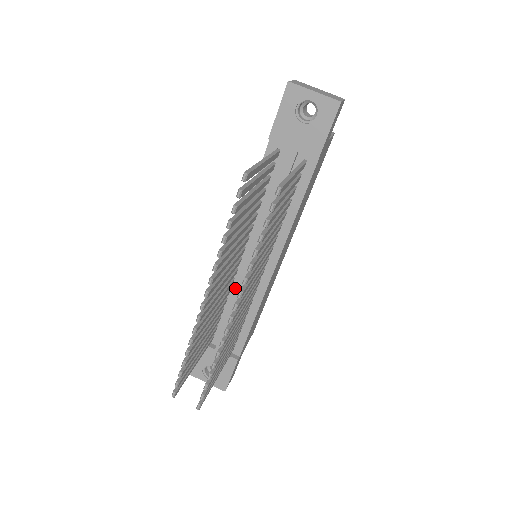
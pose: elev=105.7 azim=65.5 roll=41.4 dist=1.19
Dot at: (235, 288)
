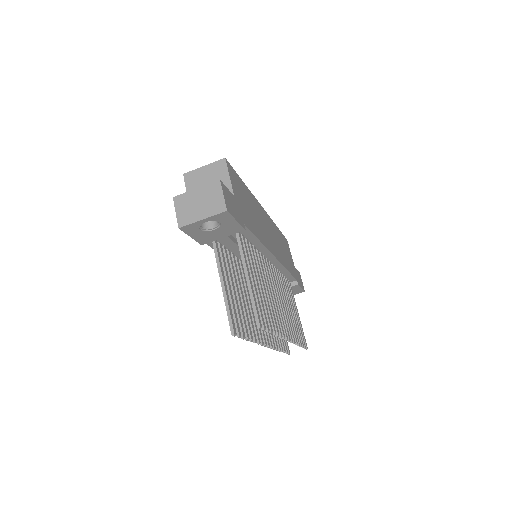
Dot at: occluded
